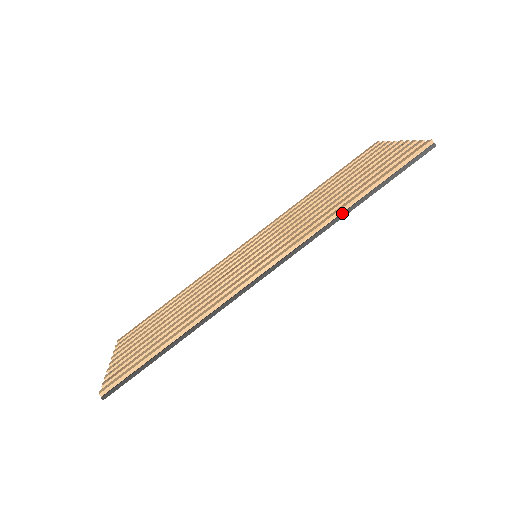
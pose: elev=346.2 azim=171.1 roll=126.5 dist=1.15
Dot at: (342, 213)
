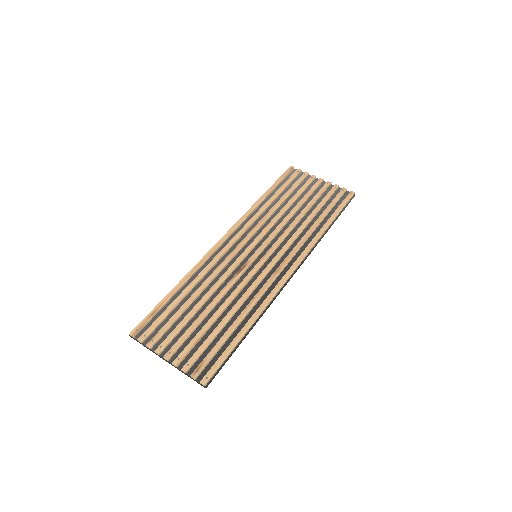
Dot at: occluded
